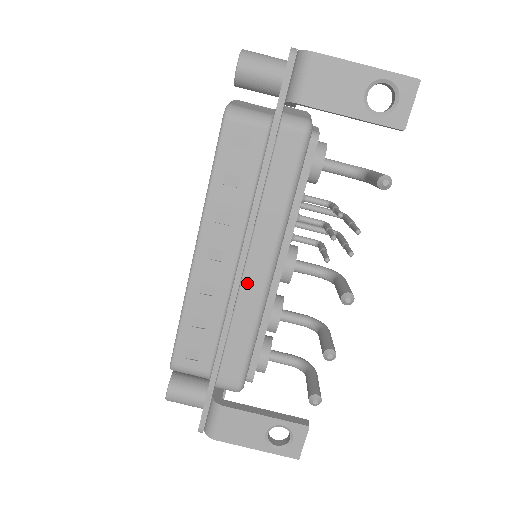
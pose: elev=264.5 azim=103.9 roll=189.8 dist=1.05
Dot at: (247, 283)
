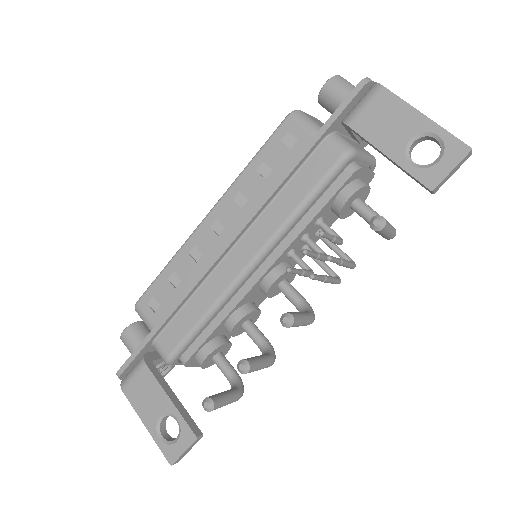
Dot at: (226, 265)
